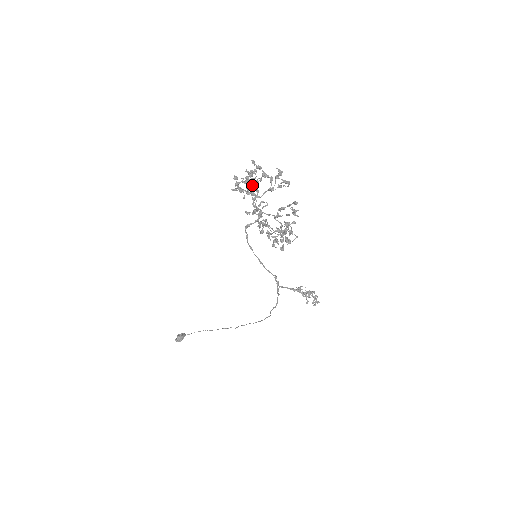
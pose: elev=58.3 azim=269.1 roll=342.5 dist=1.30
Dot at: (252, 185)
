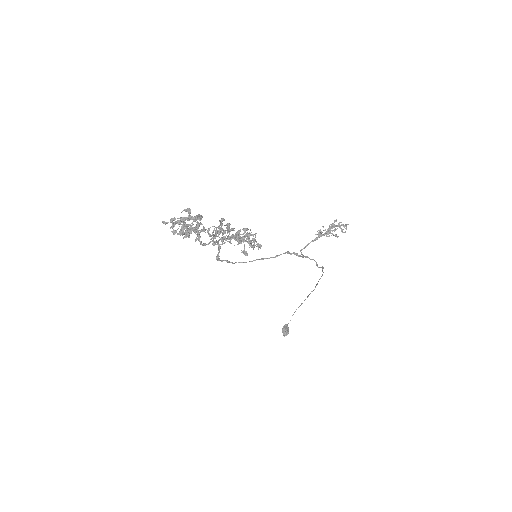
Dot at: (190, 225)
